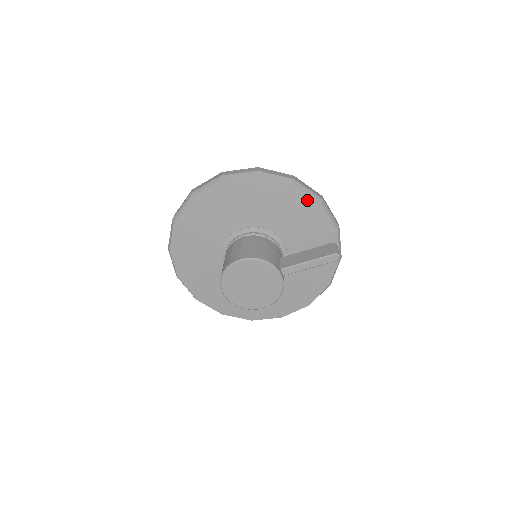
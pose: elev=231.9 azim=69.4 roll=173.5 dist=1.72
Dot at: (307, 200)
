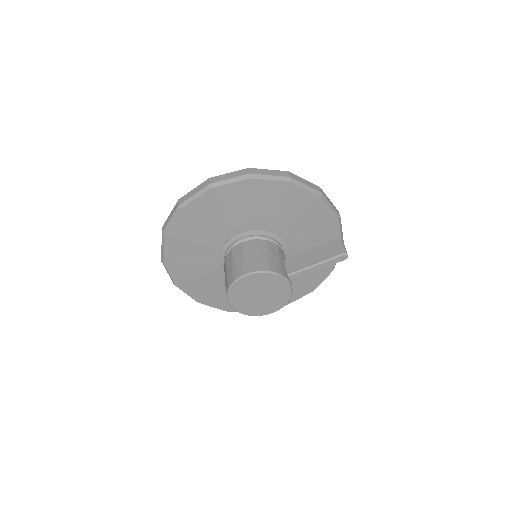
Dot at: (305, 196)
